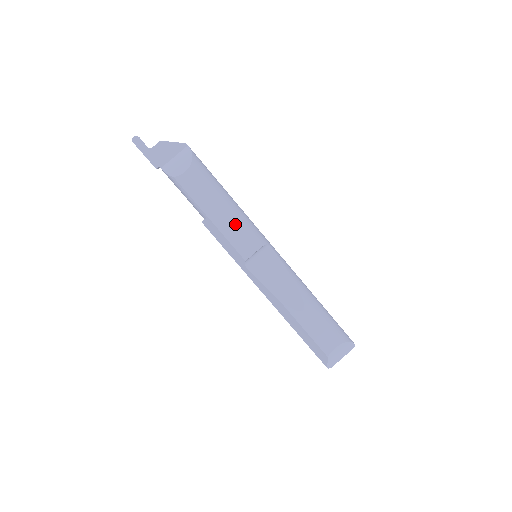
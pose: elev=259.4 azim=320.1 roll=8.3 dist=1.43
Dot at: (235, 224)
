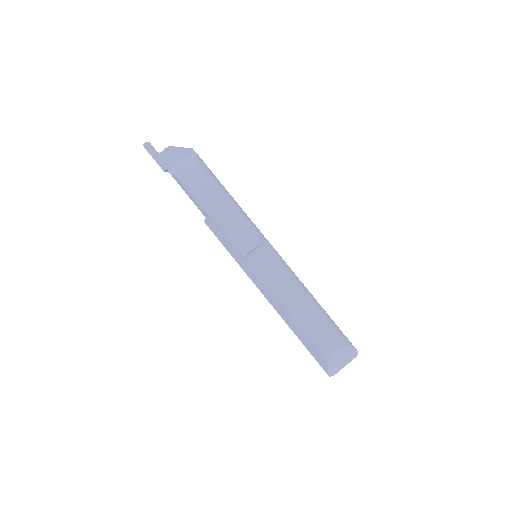
Dot at: (234, 221)
